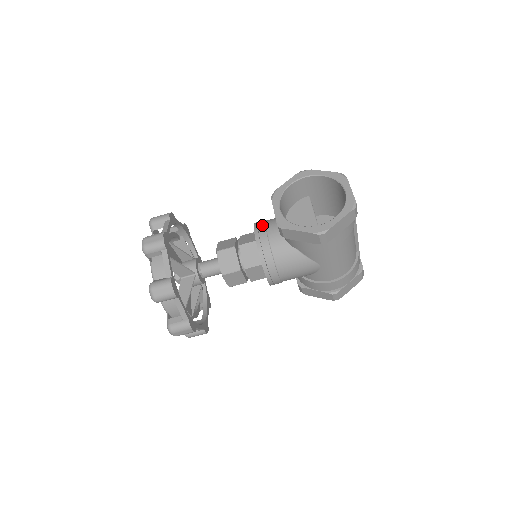
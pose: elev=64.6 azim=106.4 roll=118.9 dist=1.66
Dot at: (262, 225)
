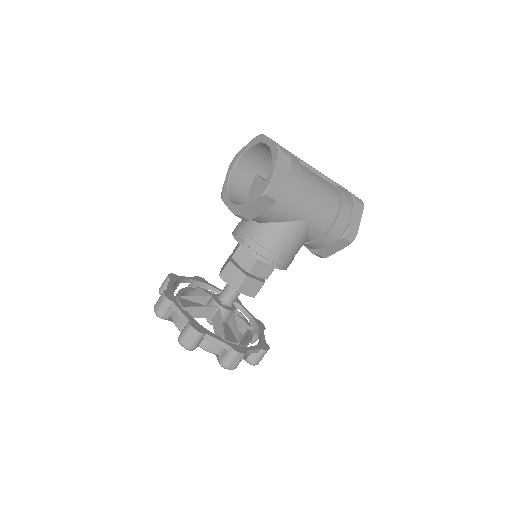
Dot at: (237, 227)
